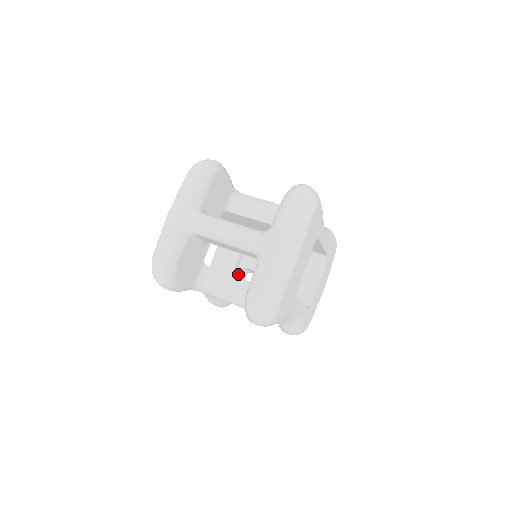
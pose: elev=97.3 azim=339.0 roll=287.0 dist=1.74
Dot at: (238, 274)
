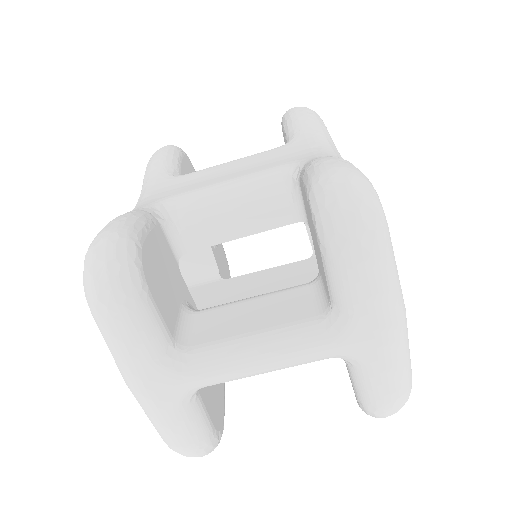
Dot at: (217, 252)
